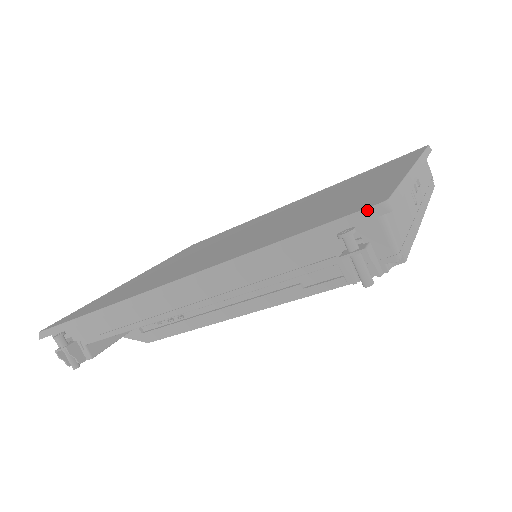
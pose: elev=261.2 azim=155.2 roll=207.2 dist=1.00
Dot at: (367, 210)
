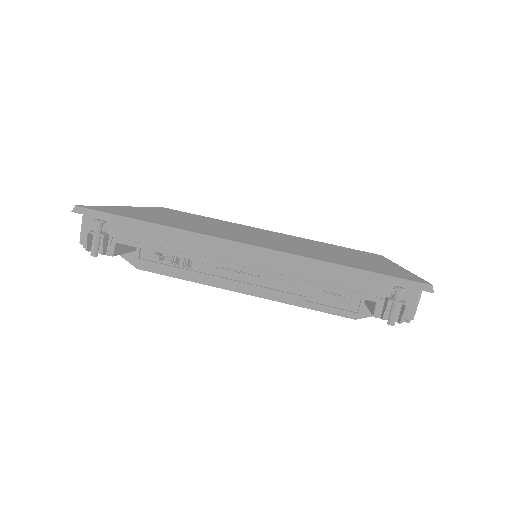
Dot at: (421, 284)
